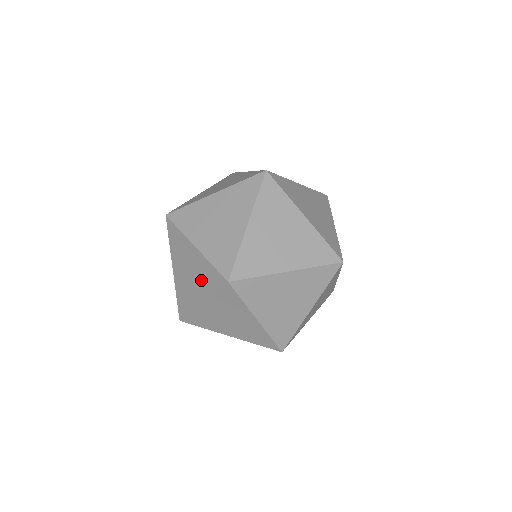
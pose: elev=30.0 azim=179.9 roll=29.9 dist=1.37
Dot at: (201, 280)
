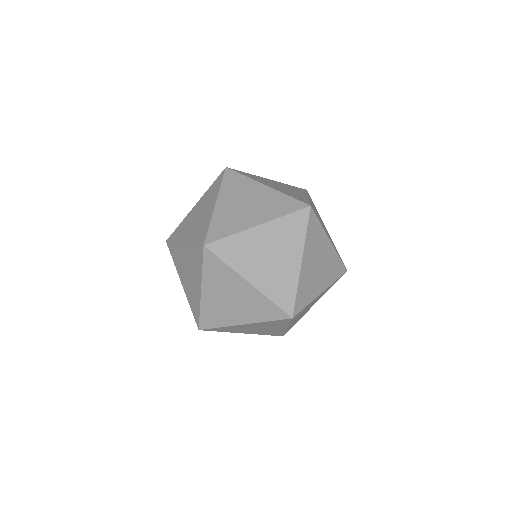
Dot at: occluded
